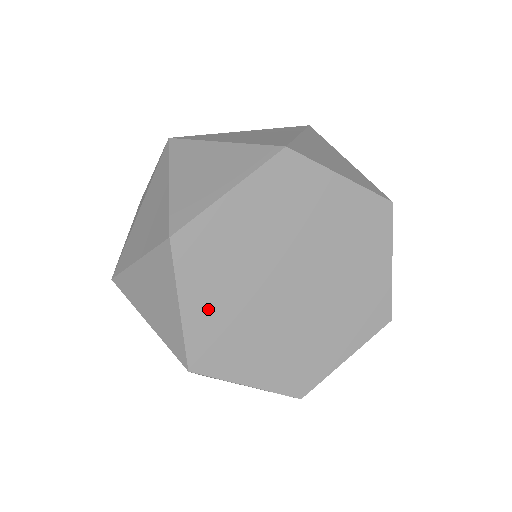
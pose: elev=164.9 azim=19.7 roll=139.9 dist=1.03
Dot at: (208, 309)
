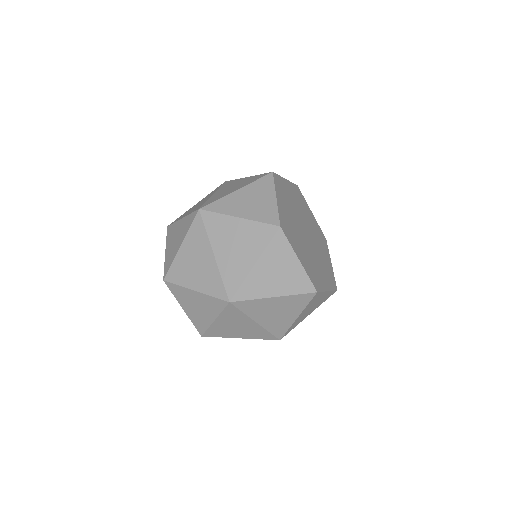
Dot at: (284, 209)
